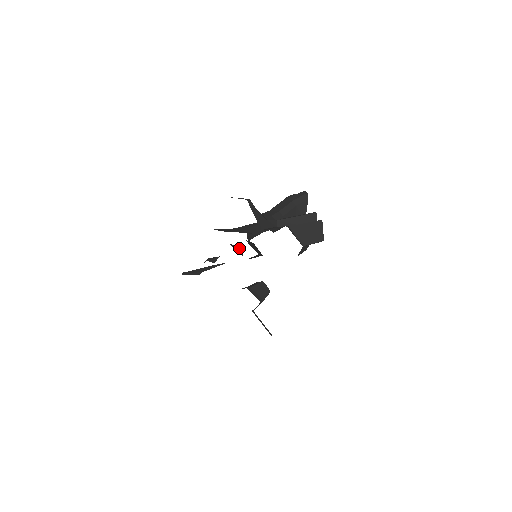
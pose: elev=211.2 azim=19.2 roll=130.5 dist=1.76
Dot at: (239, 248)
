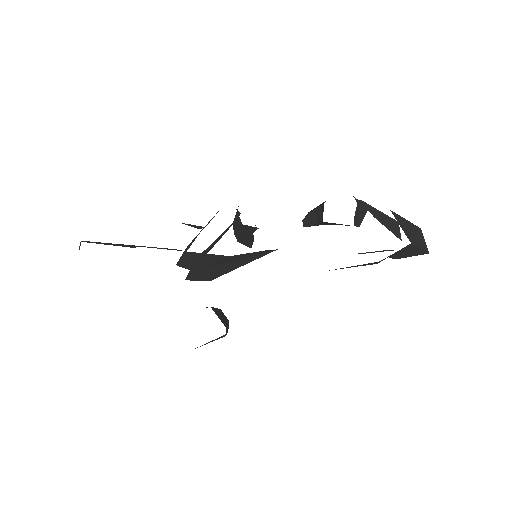
Dot at: occluded
